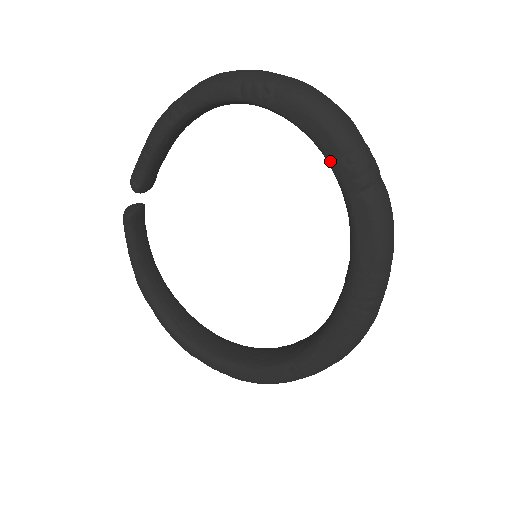
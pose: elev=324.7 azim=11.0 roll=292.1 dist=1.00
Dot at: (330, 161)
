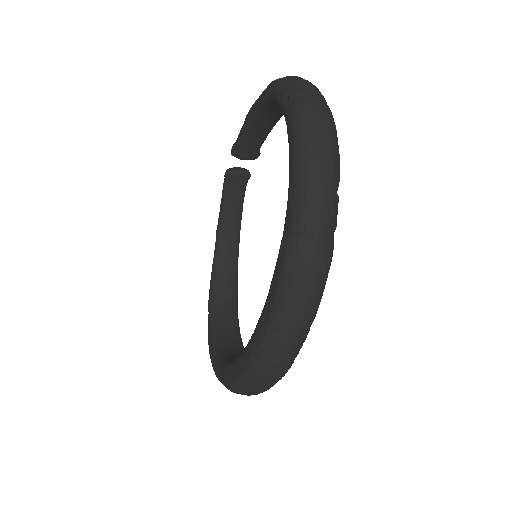
Dot at: (288, 190)
